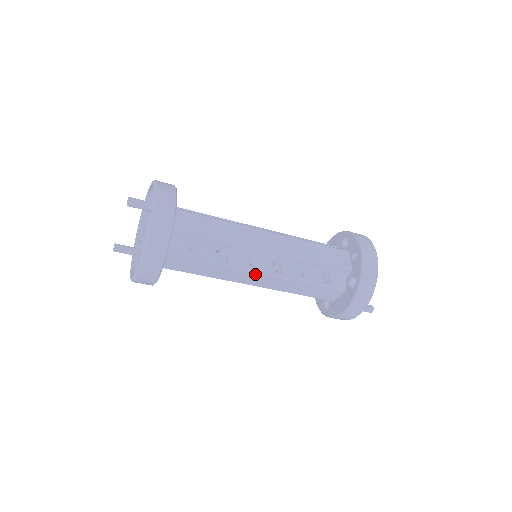
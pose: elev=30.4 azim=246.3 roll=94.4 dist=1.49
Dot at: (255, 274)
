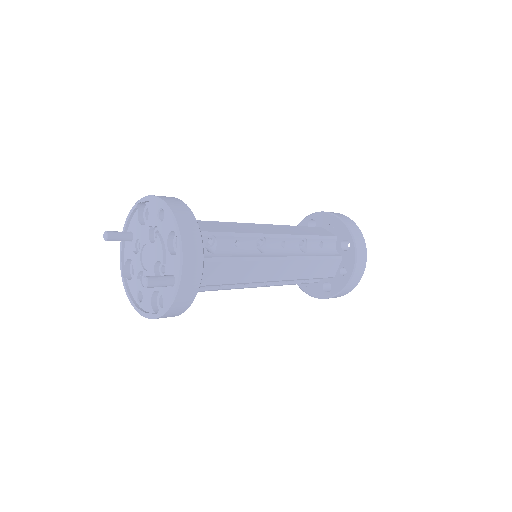
Dot at: (248, 287)
